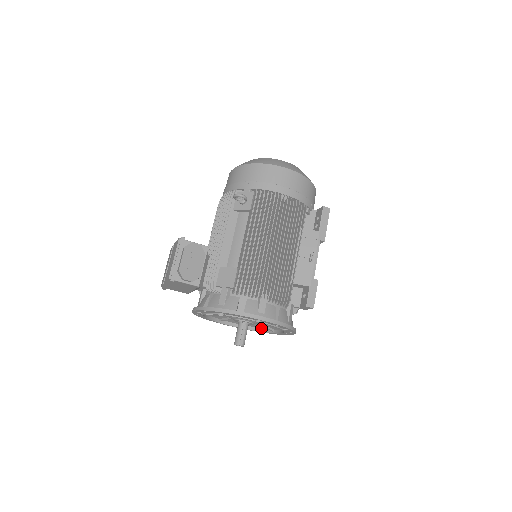
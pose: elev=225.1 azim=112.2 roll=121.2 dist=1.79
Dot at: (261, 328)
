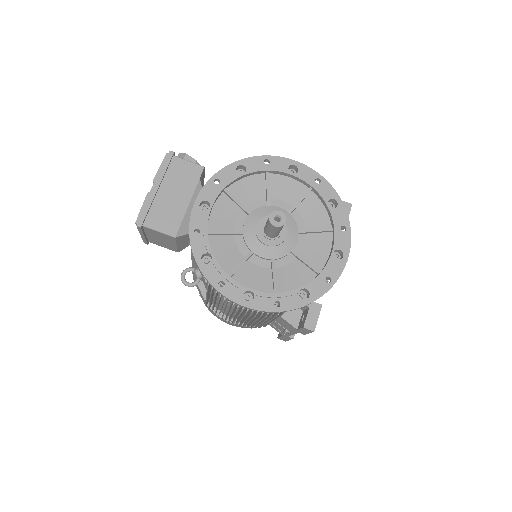
Dot at: (299, 288)
